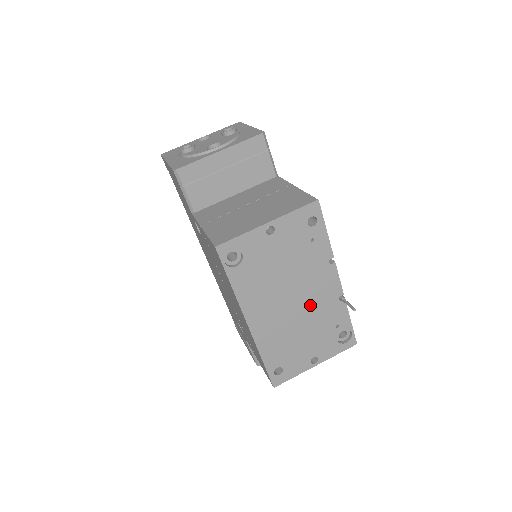
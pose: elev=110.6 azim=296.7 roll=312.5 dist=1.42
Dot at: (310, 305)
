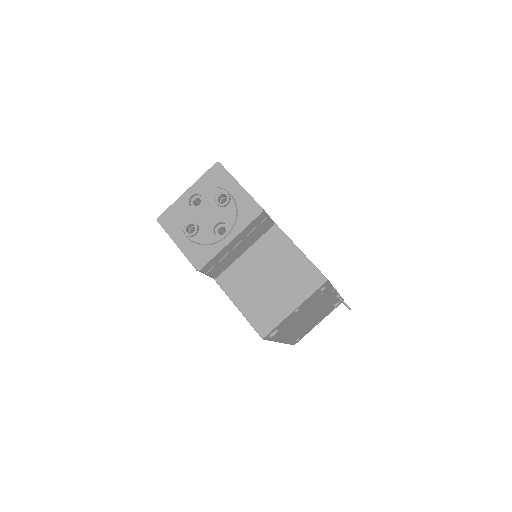
Dot at: (318, 311)
